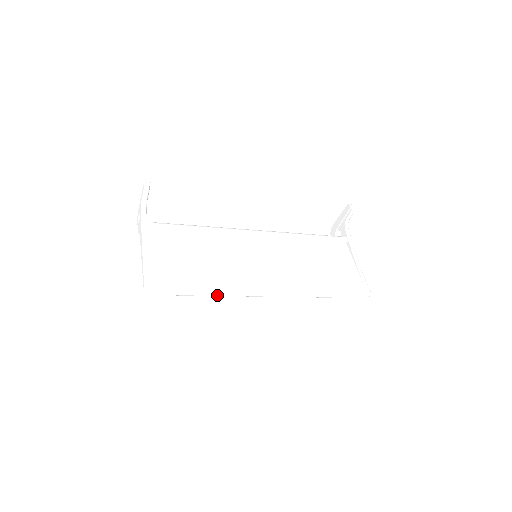
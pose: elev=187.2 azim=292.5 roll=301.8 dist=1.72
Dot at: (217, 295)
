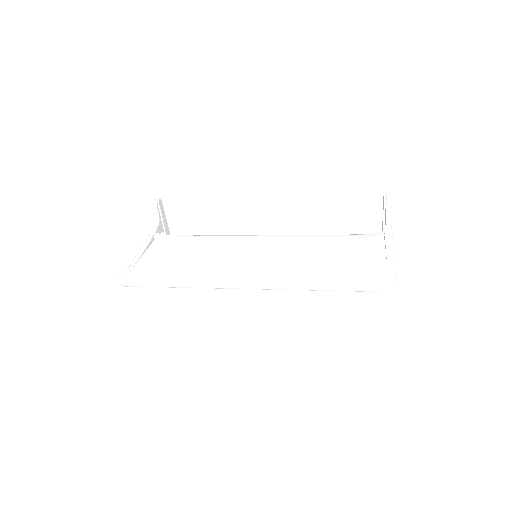
Dot at: (189, 286)
